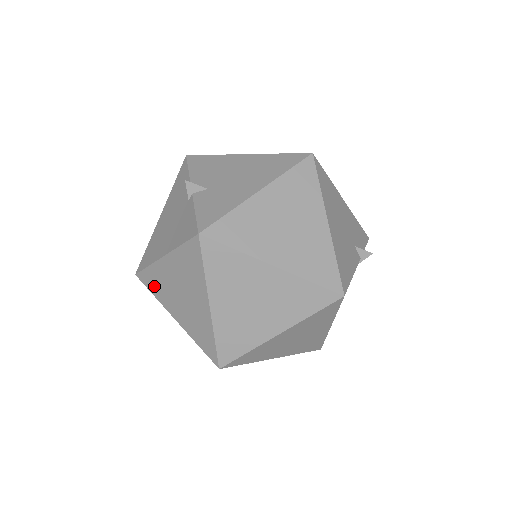
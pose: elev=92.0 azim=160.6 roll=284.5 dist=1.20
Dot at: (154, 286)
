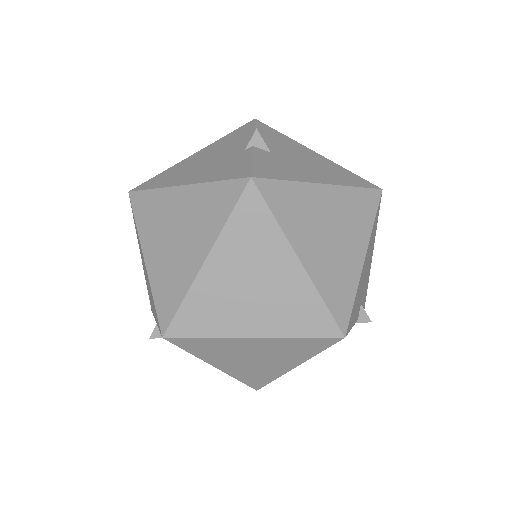
Dot at: (145, 213)
